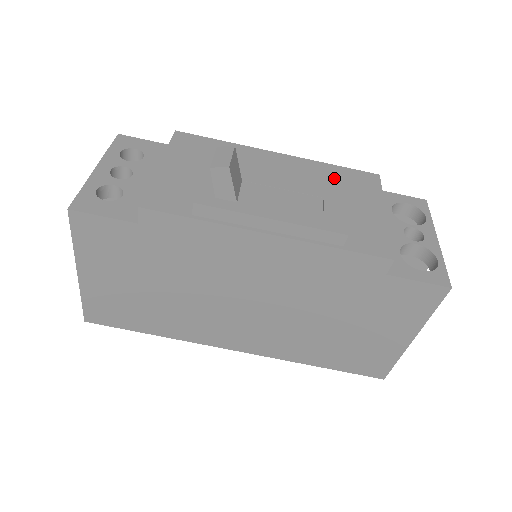
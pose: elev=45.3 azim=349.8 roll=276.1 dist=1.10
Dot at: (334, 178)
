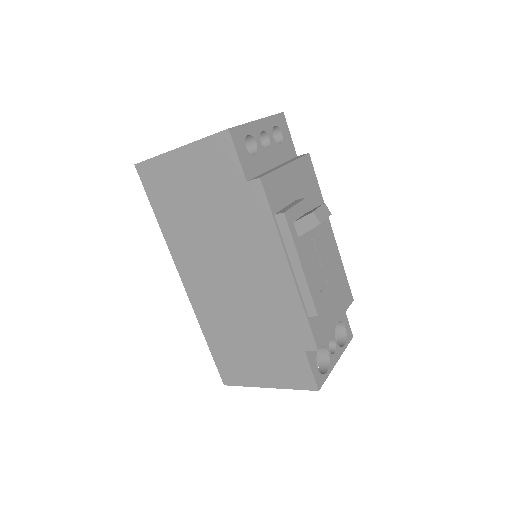
Dot at: (338, 276)
